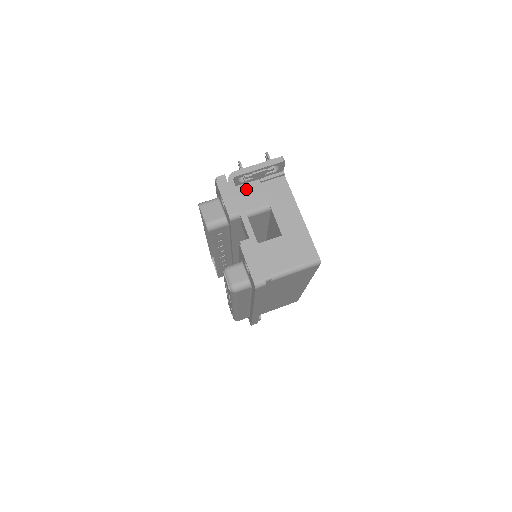
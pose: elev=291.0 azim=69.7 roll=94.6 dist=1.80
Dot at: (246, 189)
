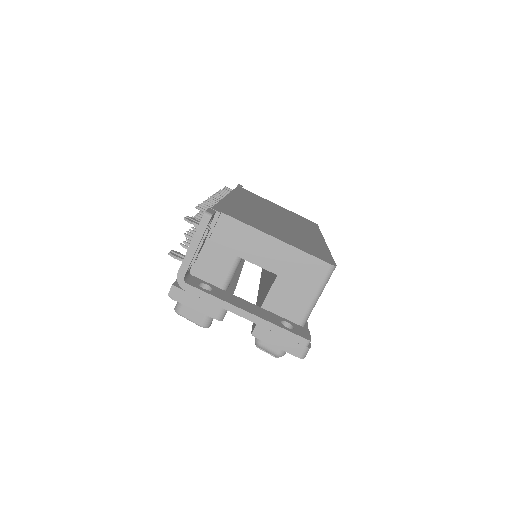
Dot at: (201, 262)
